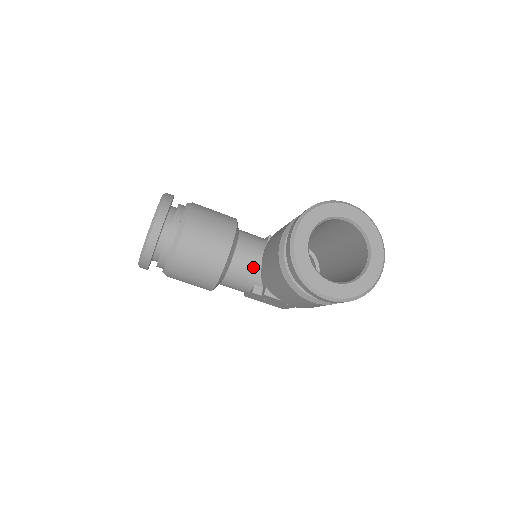
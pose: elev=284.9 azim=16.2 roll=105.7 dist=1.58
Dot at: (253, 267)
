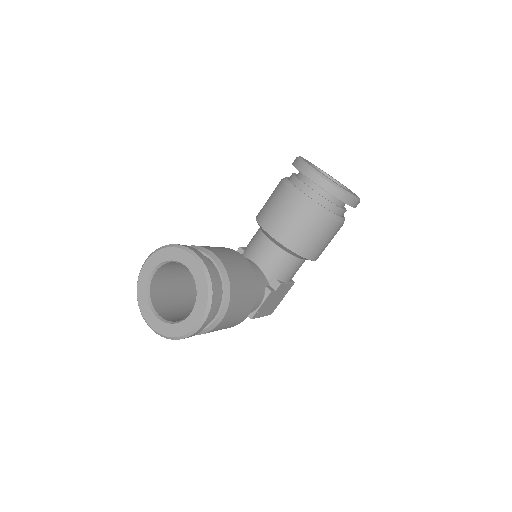
Dot at: (257, 270)
